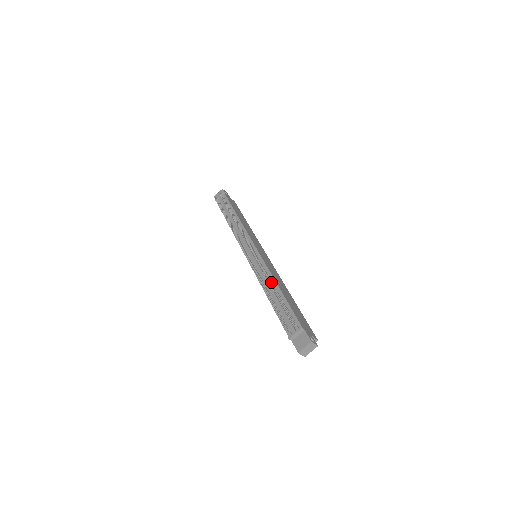
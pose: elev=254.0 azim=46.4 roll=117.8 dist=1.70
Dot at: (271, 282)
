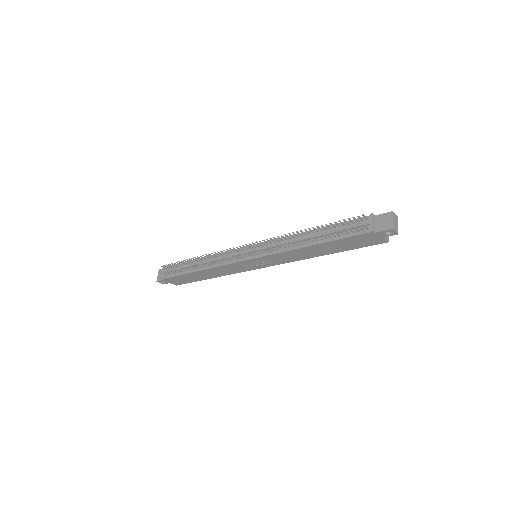
Dot at: (300, 234)
